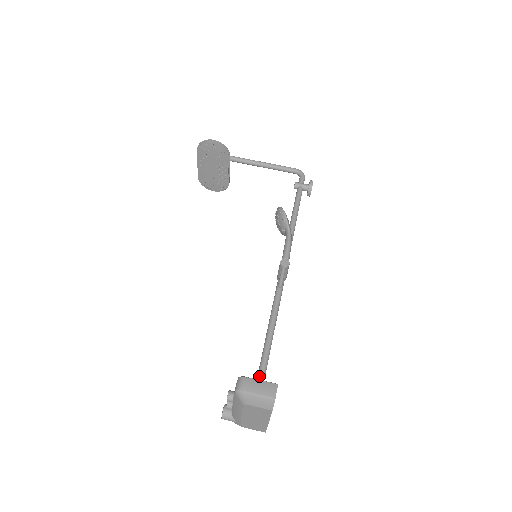
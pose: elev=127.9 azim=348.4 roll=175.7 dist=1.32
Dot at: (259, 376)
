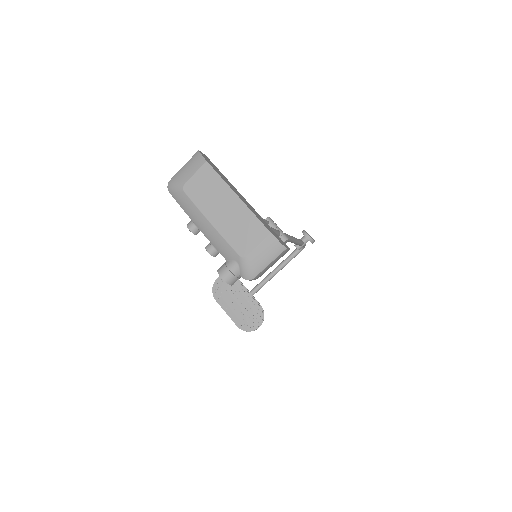
Dot at: occluded
